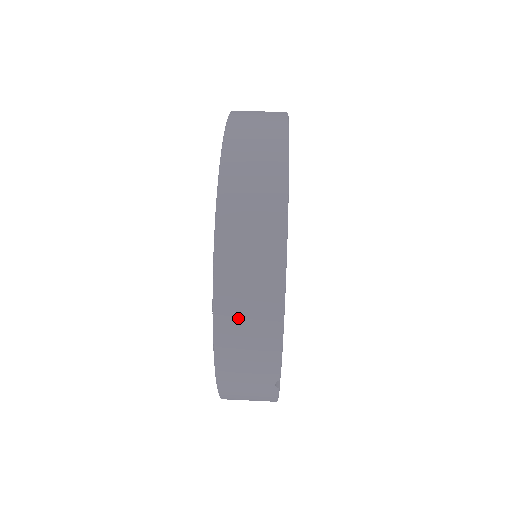
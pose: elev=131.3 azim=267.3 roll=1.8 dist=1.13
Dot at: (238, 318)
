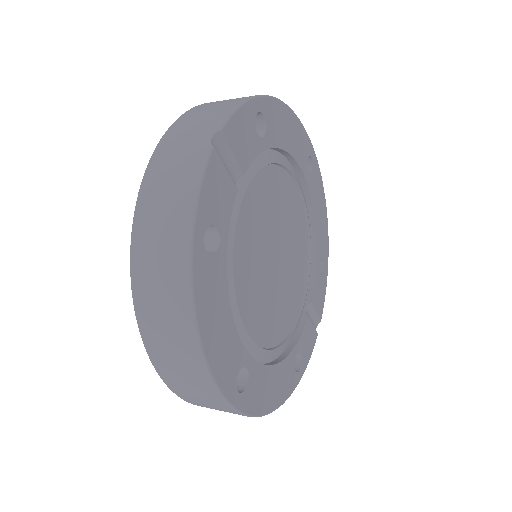
Dot at: (218, 102)
